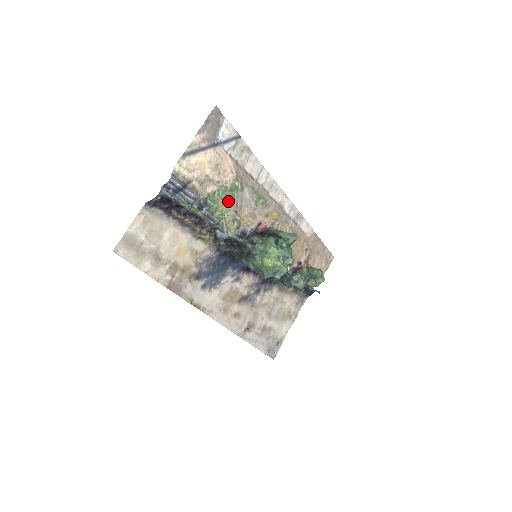
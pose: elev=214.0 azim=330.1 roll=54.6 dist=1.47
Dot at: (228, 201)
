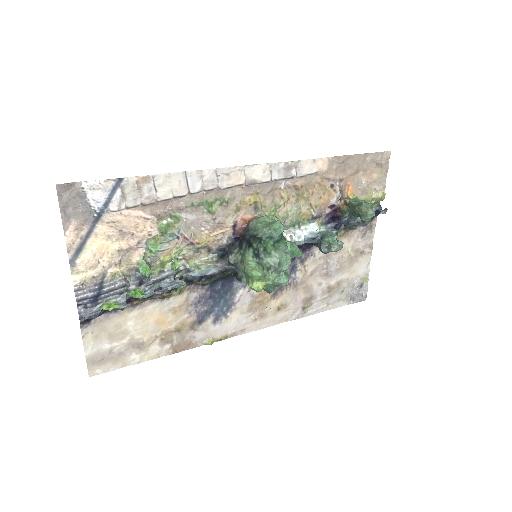
Dot at: (170, 244)
